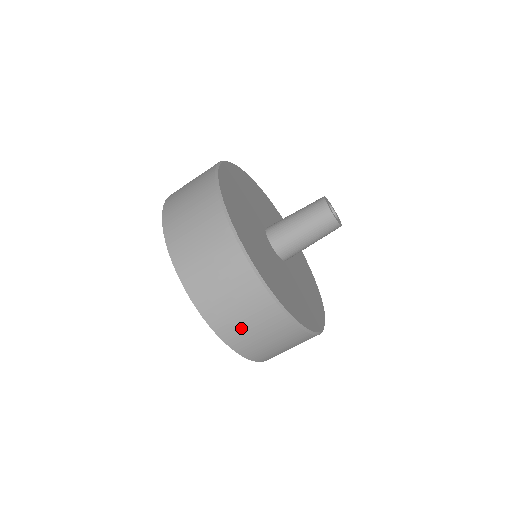
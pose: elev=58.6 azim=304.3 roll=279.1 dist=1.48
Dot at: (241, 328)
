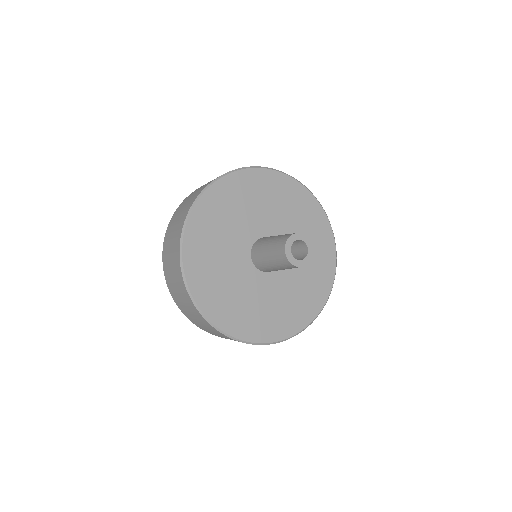
Dot at: (188, 313)
